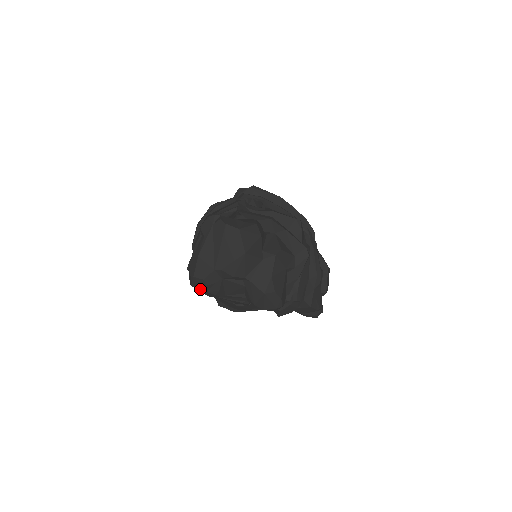
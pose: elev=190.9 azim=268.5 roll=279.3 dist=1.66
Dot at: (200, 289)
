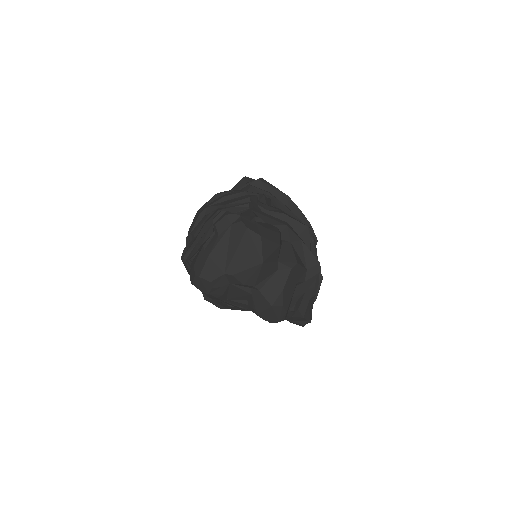
Dot at: (202, 290)
